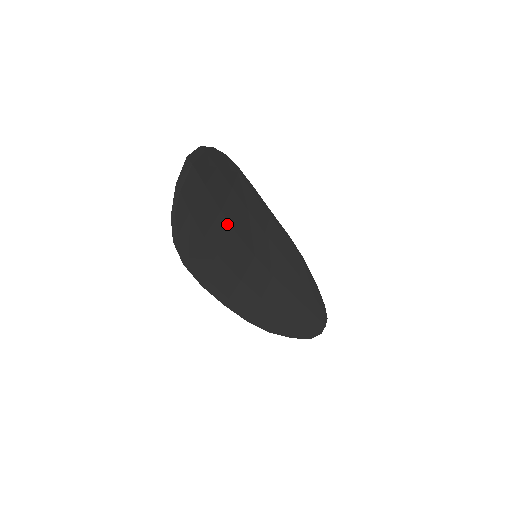
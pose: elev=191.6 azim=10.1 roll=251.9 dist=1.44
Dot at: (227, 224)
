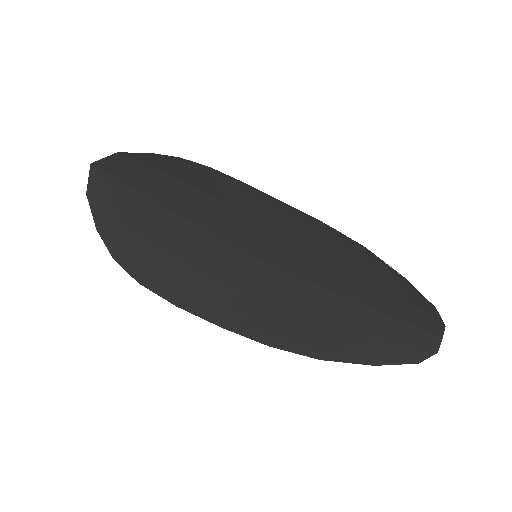
Dot at: (189, 225)
